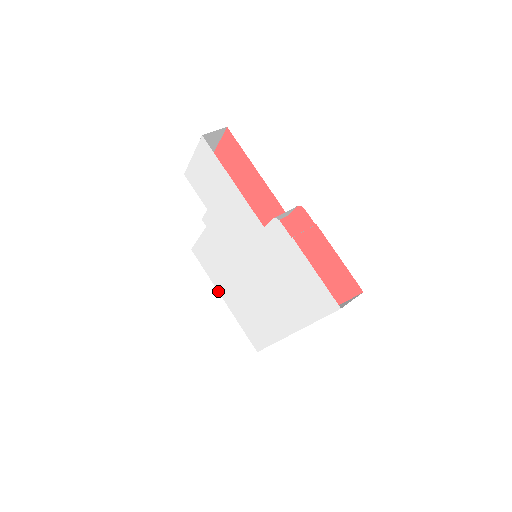
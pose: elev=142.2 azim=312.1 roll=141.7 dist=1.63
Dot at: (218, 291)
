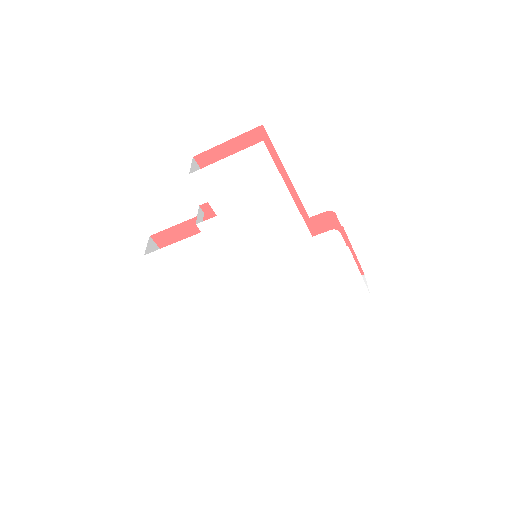
Dot at: (179, 295)
